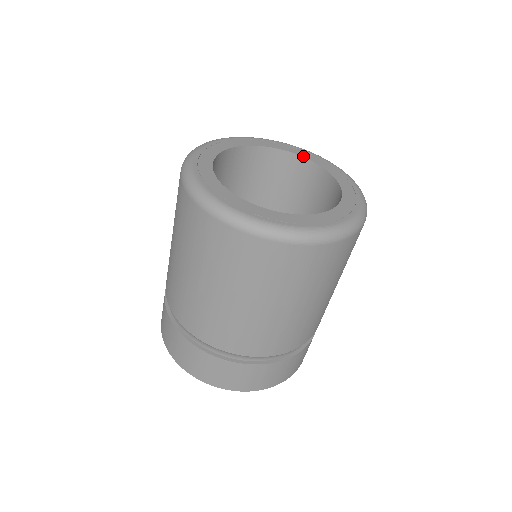
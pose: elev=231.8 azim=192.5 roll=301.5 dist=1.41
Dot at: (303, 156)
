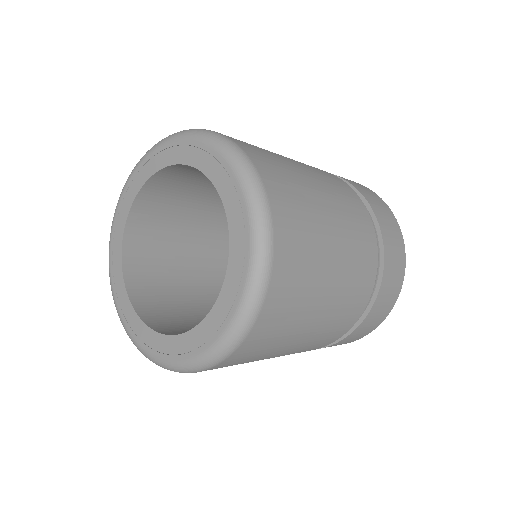
Dot at: (199, 169)
